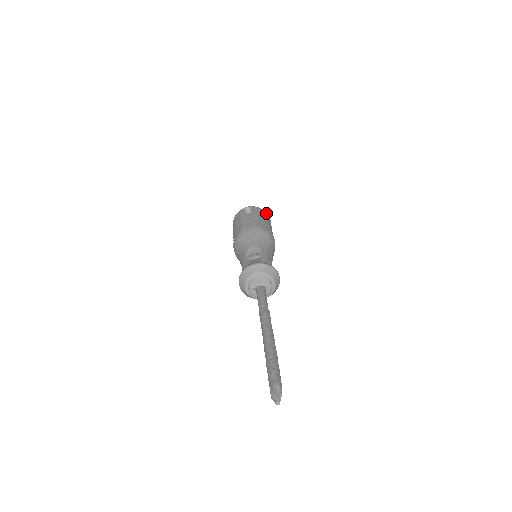
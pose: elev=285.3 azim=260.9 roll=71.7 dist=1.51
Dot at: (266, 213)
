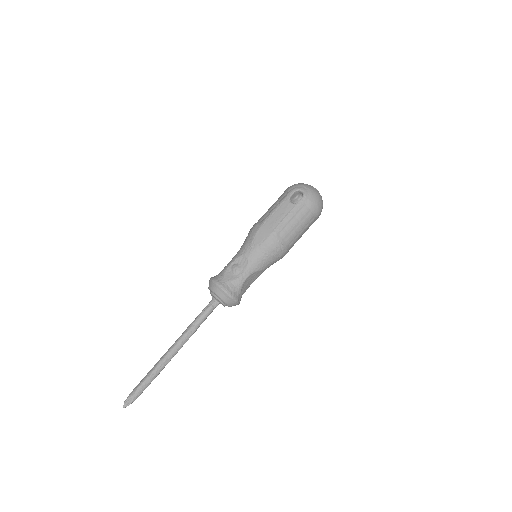
Dot at: (315, 209)
